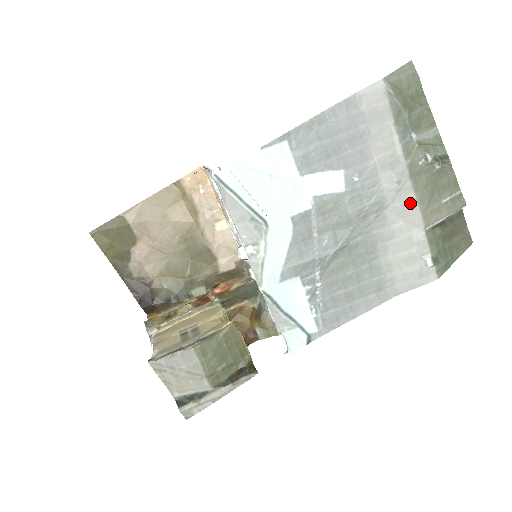
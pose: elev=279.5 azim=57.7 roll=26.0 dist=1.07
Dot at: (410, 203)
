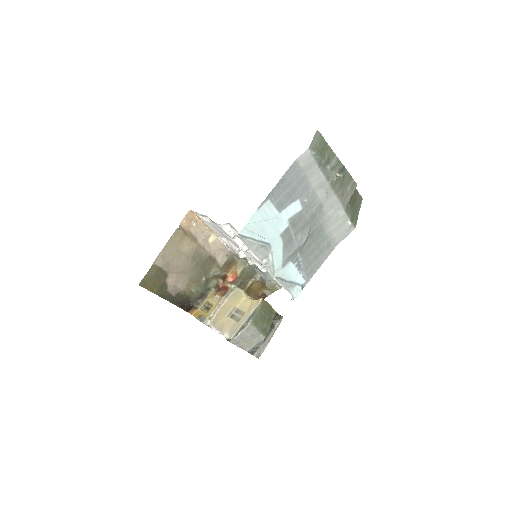
Dot at: (334, 200)
